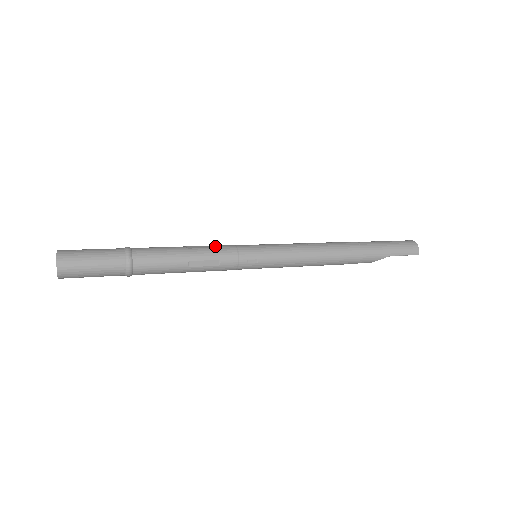
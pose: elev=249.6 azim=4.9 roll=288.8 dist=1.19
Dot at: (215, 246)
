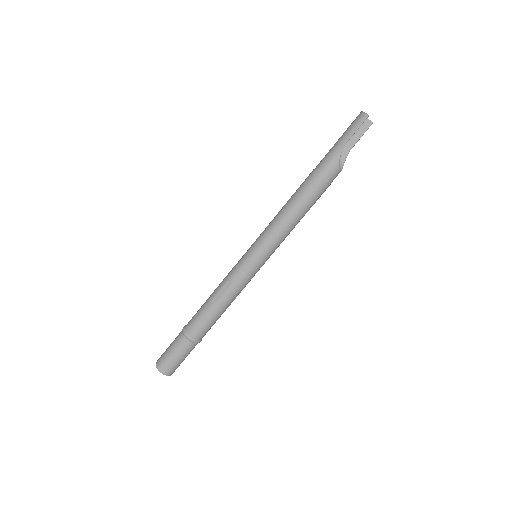
Dot at: occluded
